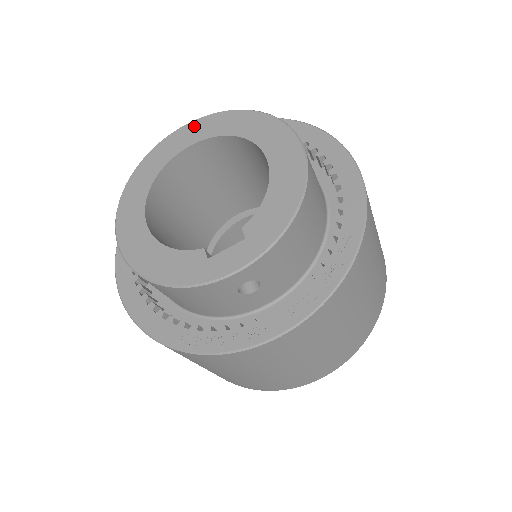
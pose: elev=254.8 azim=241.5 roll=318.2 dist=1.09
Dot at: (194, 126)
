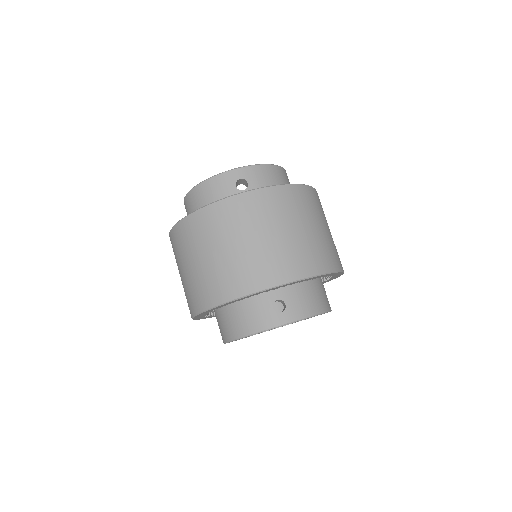
Dot at: occluded
